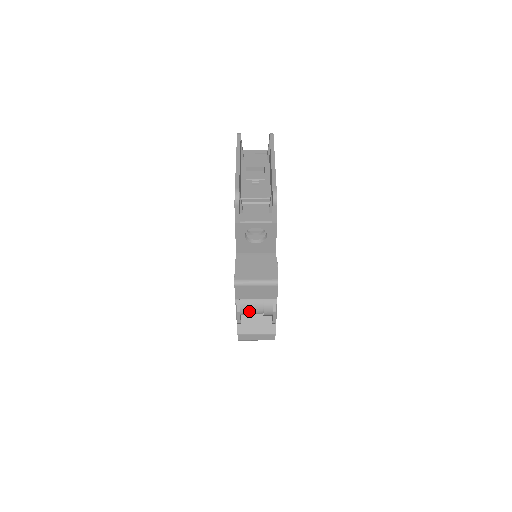
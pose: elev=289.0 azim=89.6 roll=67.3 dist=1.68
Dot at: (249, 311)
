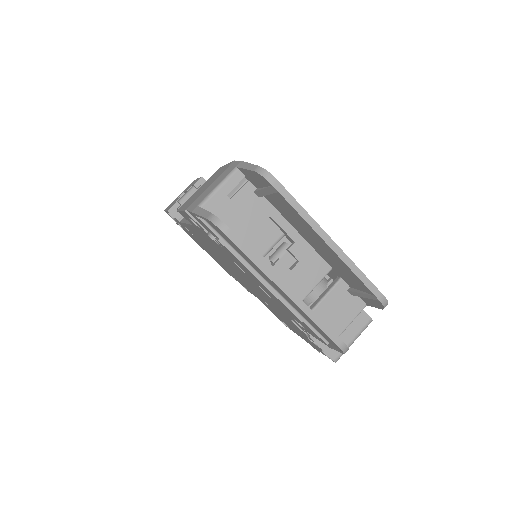
Dot at: occluded
